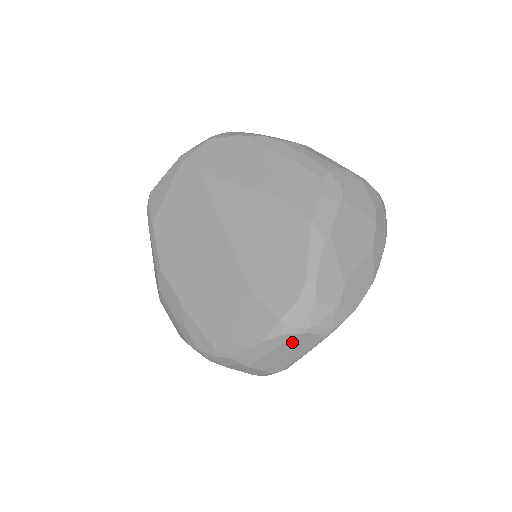
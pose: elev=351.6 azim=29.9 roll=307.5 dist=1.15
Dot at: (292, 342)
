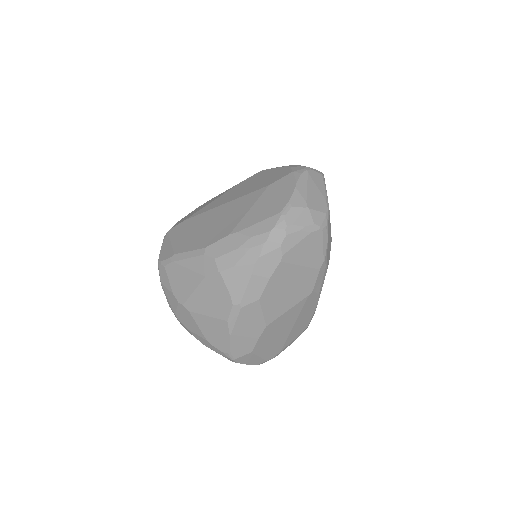
Dot at: (310, 178)
